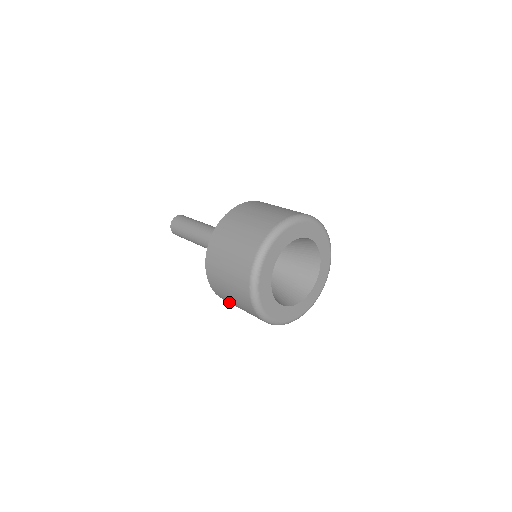
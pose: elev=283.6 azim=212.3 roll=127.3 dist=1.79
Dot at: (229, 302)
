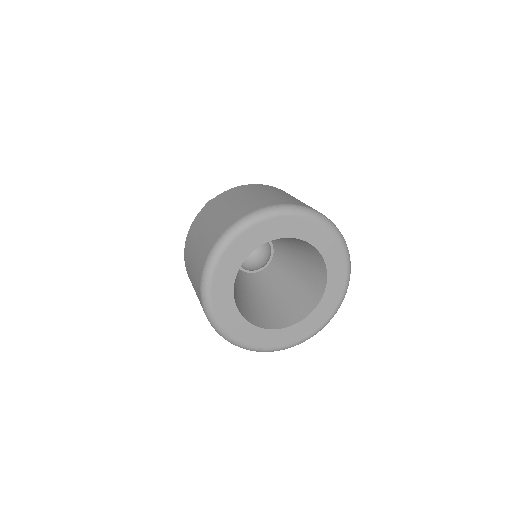
Dot at: (189, 275)
